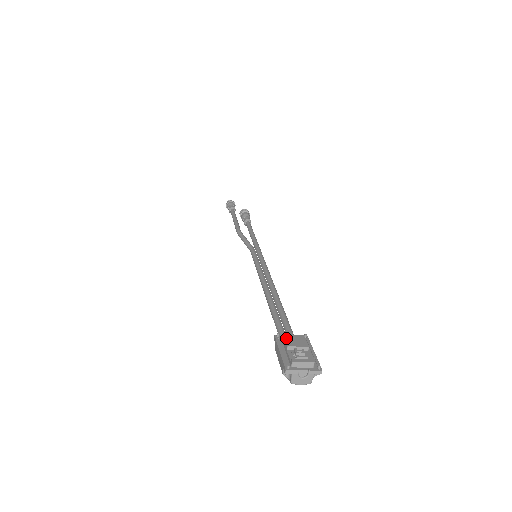
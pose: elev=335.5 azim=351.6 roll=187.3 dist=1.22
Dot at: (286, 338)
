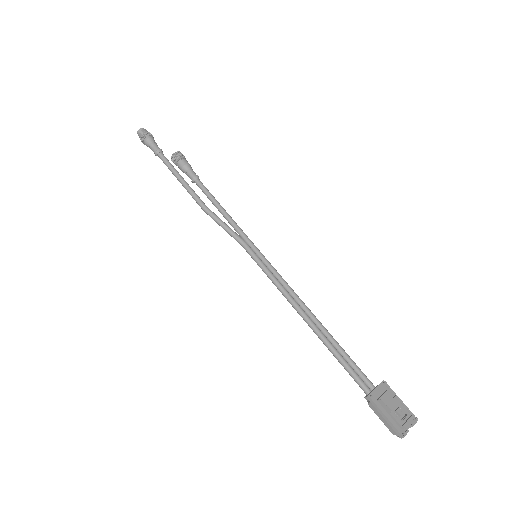
Dot at: (383, 400)
